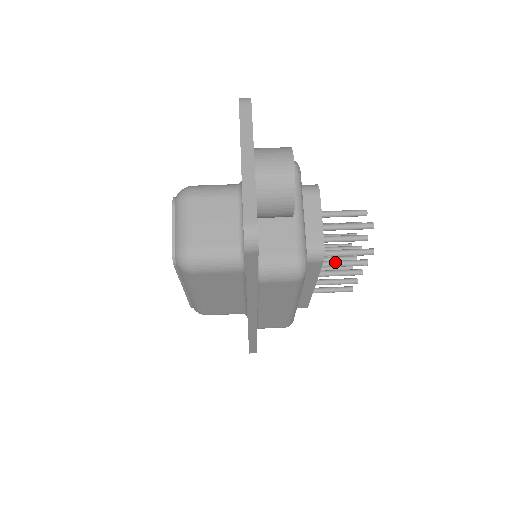
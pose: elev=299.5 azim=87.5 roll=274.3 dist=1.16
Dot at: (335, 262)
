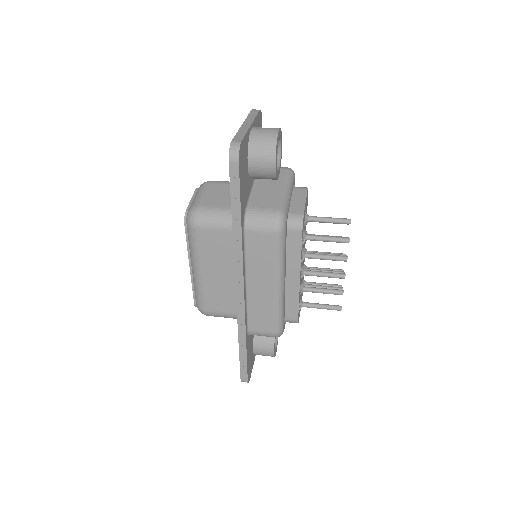
Dot at: (318, 254)
